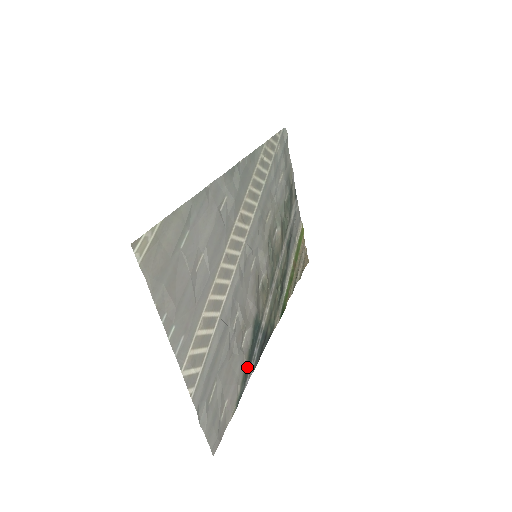
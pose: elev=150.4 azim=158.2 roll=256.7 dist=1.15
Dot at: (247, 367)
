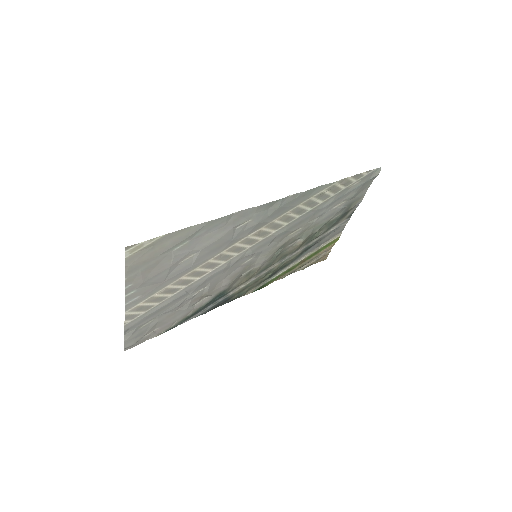
Dot at: (191, 315)
